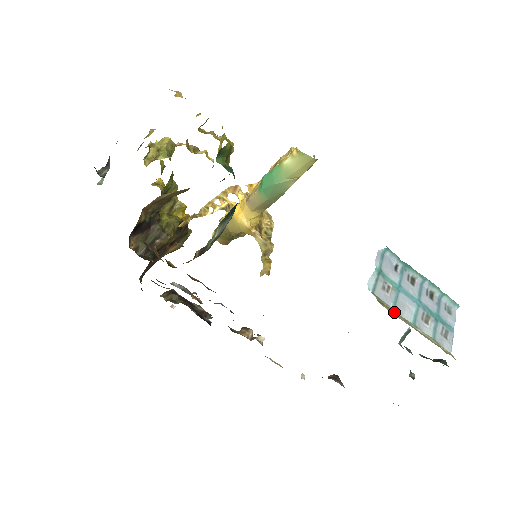
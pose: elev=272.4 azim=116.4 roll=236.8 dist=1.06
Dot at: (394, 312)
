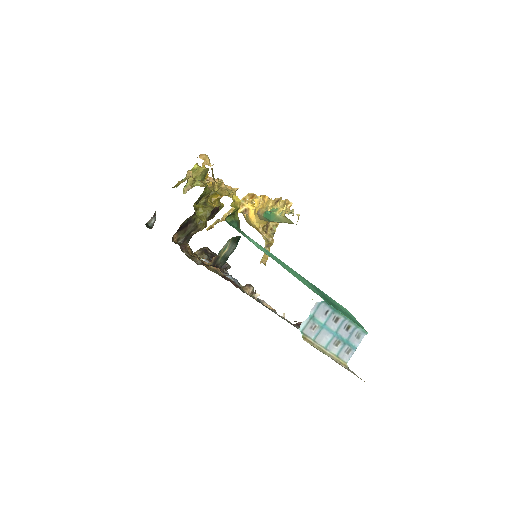
Dot at: (312, 343)
